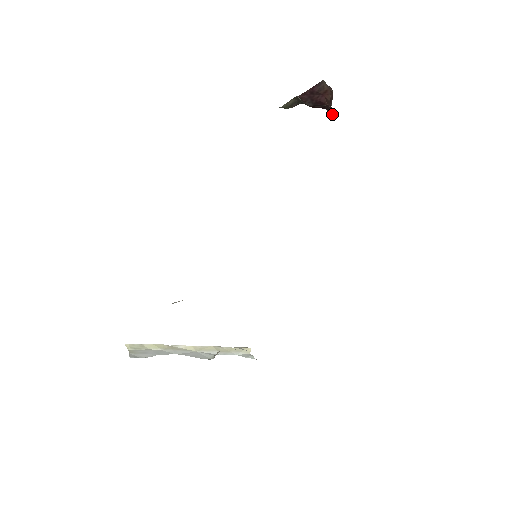
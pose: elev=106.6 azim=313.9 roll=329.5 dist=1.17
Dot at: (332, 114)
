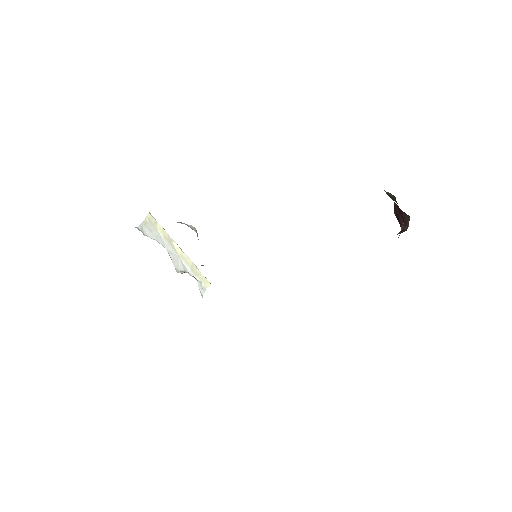
Dot at: (399, 235)
